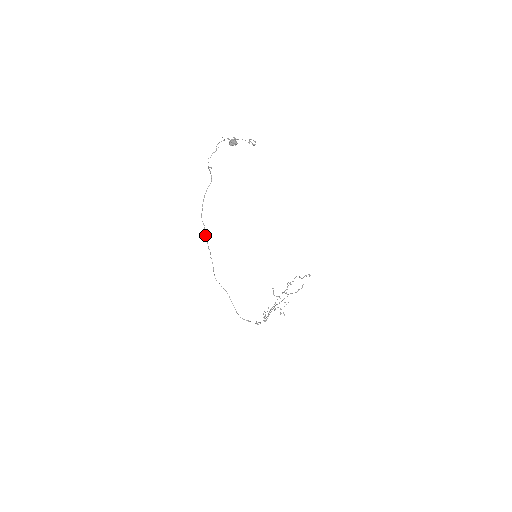
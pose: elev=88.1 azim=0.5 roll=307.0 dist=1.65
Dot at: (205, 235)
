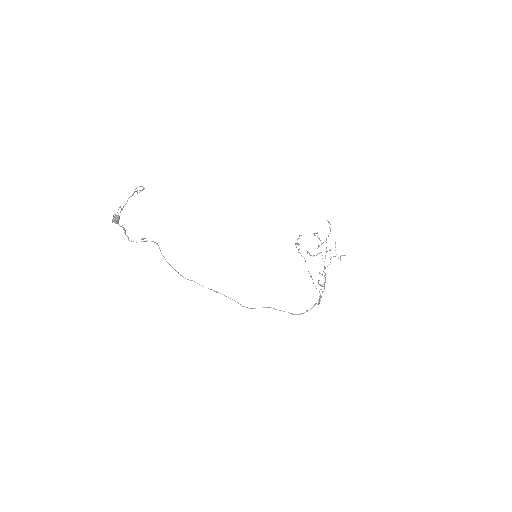
Dot at: occluded
